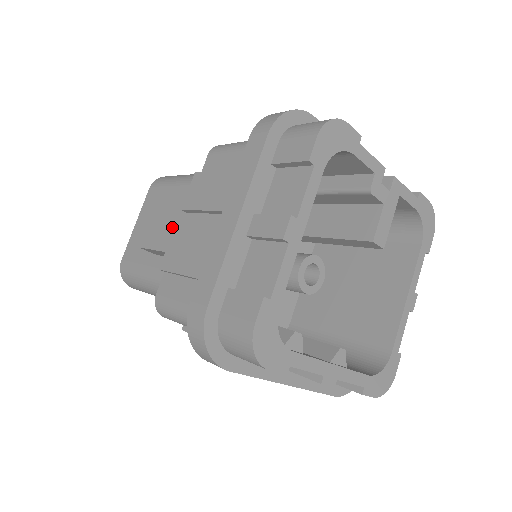
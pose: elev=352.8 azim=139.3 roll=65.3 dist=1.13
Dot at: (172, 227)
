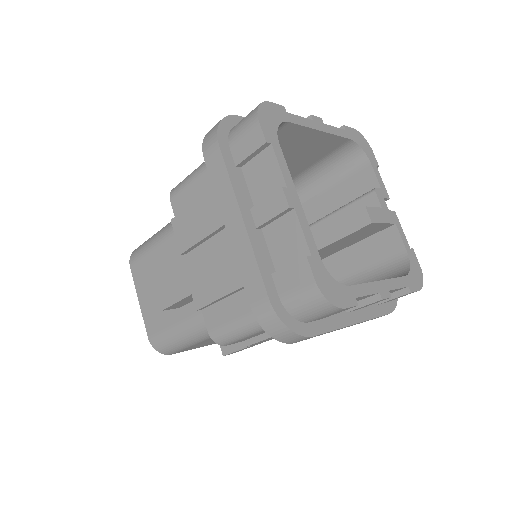
Dot at: occluded
